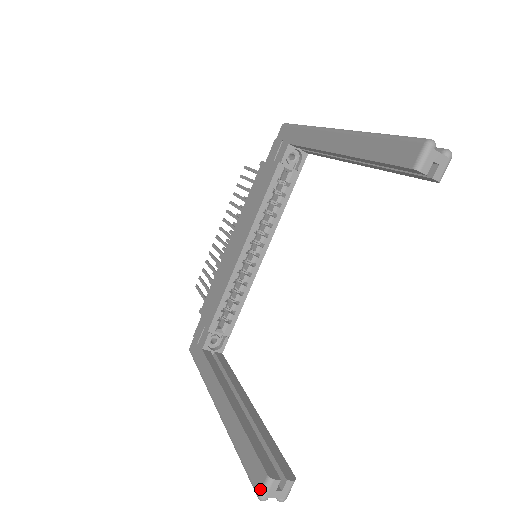
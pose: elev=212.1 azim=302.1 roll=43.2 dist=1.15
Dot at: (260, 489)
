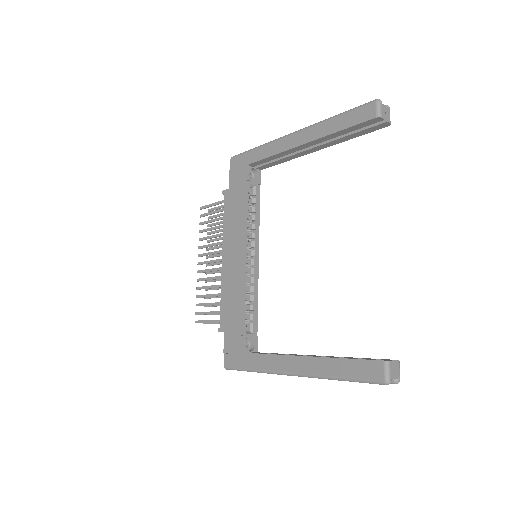
Dot at: (383, 375)
